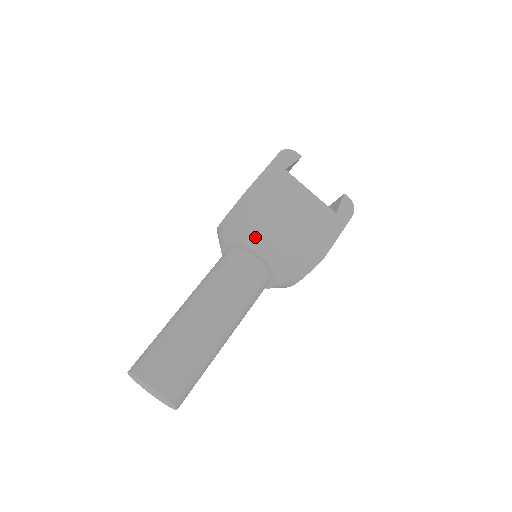
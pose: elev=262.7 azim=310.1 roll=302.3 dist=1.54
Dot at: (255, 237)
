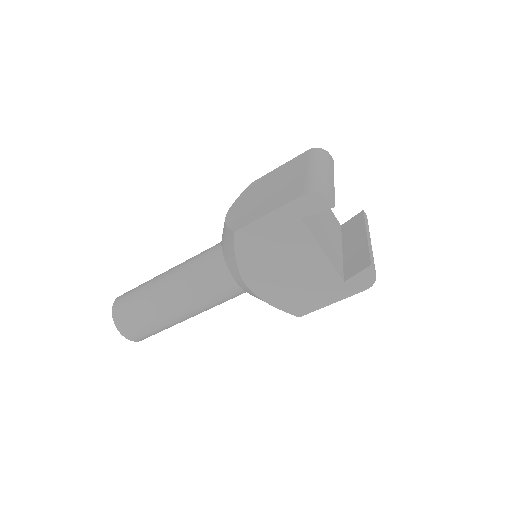
Dot at: (234, 271)
